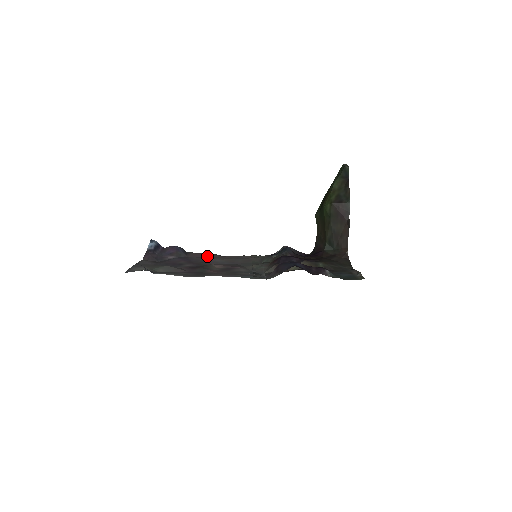
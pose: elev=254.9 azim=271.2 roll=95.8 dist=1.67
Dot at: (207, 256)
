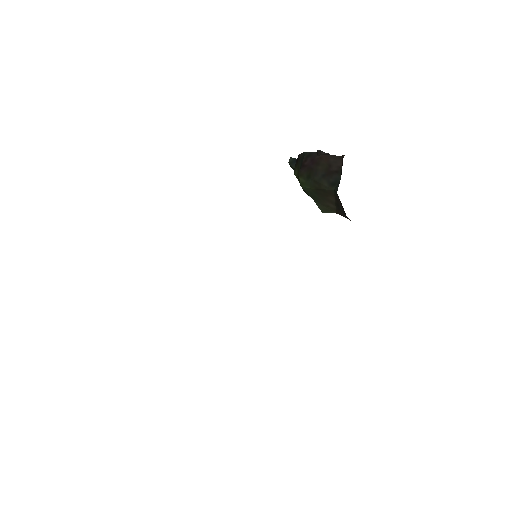
Dot at: occluded
